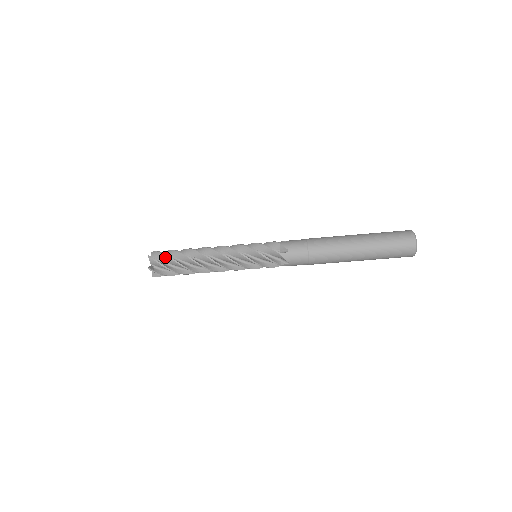
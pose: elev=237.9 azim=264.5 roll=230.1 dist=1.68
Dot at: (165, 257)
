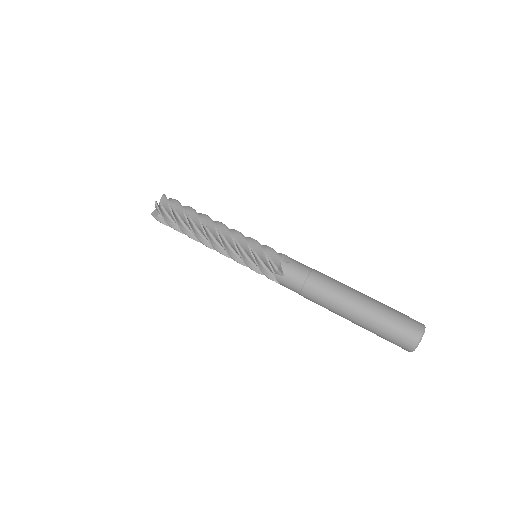
Dot at: (177, 203)
